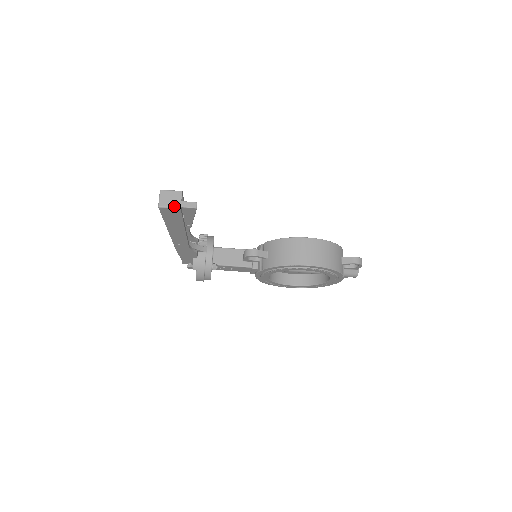
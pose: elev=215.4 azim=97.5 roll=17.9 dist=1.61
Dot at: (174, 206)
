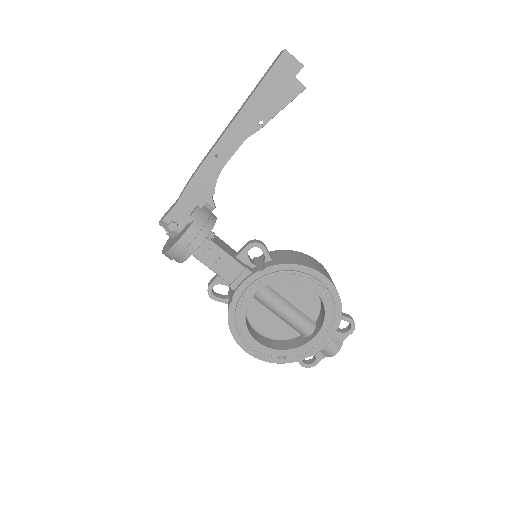
Dot at: (298, 61)
